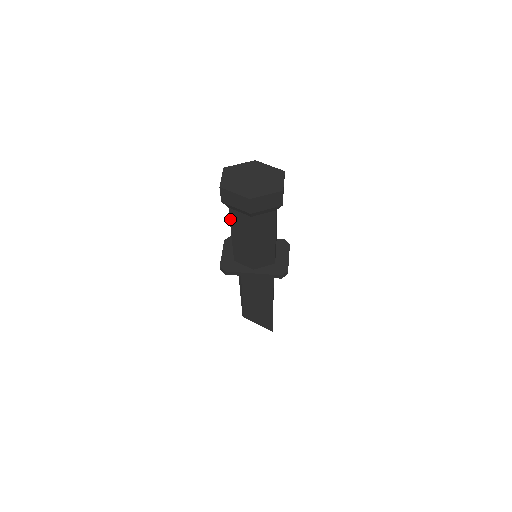
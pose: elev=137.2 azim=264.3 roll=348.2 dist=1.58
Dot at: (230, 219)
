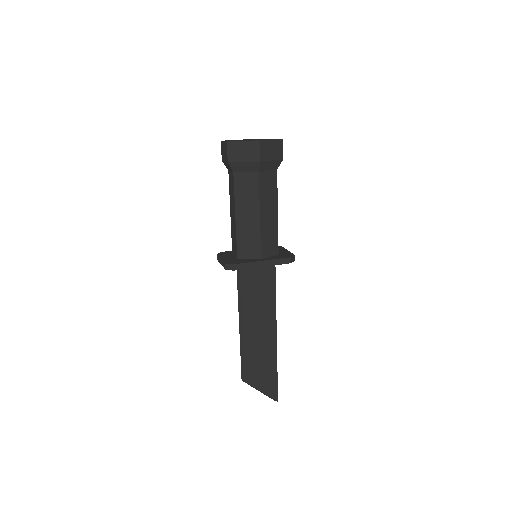
Dot at: (234, 190)
